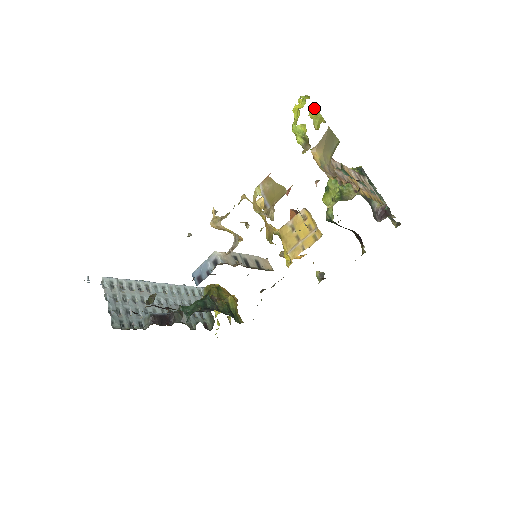
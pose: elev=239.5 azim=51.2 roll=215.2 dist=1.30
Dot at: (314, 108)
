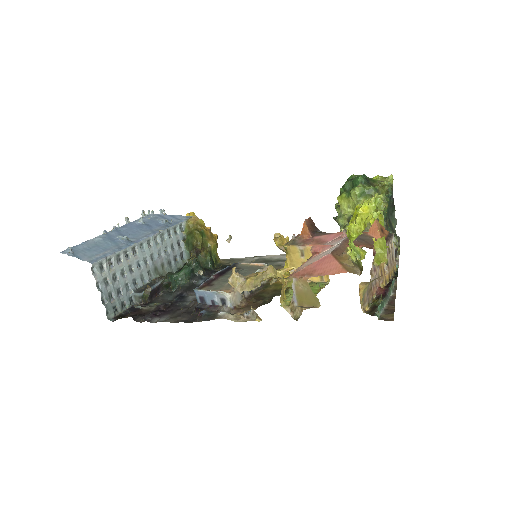
Dot at: (383, 240)
